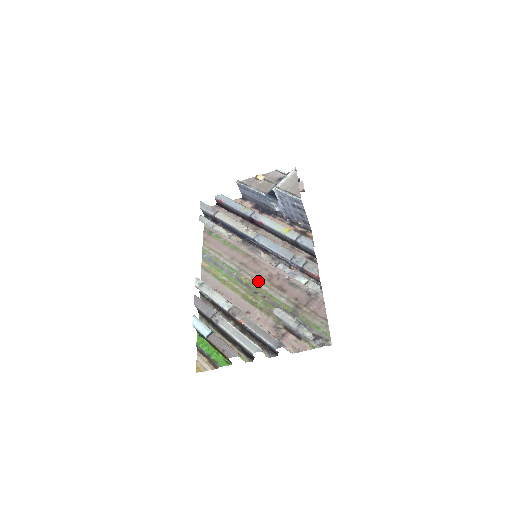
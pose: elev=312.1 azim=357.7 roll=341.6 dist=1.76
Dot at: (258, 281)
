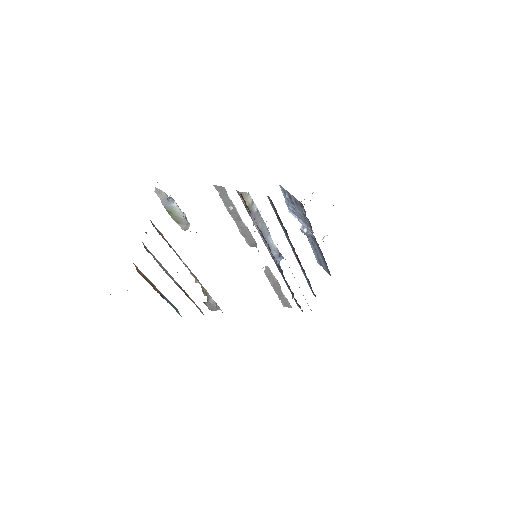
Dot at: occluded
